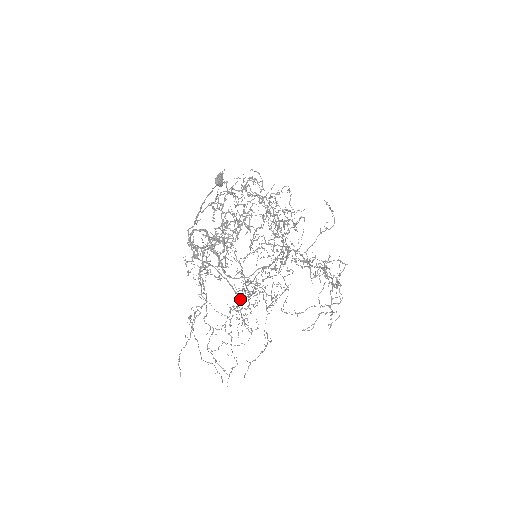
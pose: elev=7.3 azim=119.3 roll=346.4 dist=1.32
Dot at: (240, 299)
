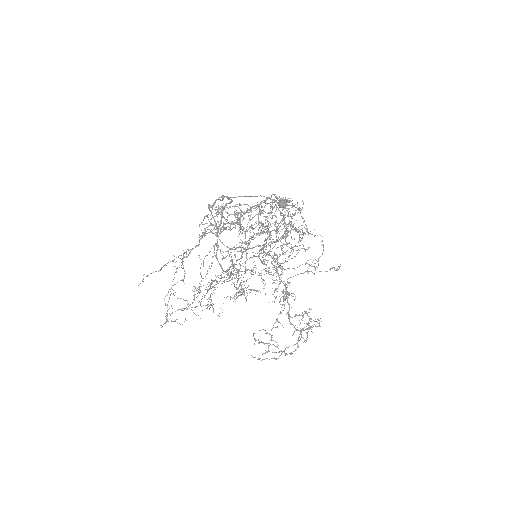
Dot at: occluded
